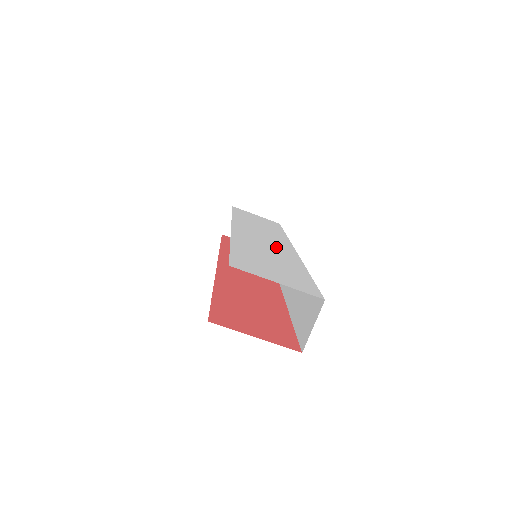
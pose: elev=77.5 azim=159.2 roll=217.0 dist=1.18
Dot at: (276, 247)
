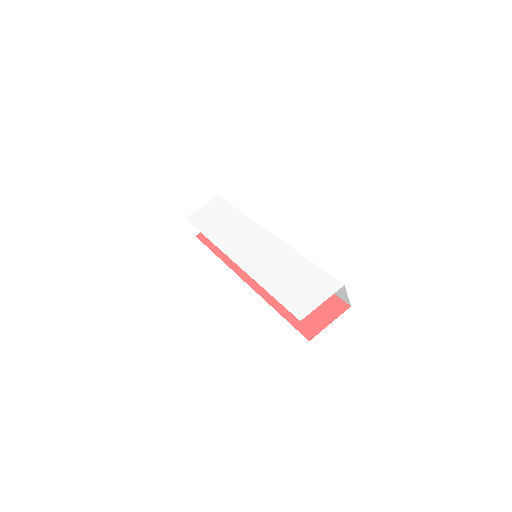
Dot at: (269, 250)
